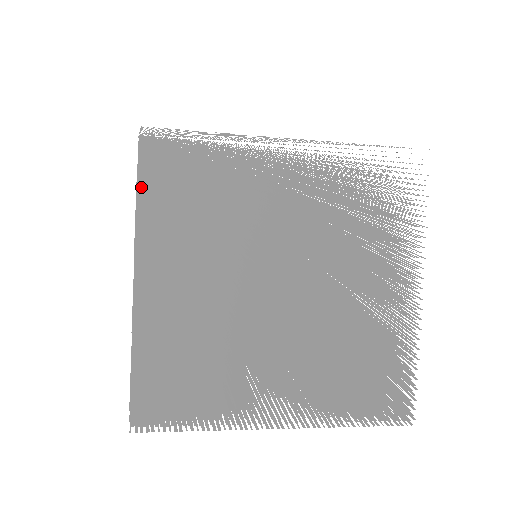
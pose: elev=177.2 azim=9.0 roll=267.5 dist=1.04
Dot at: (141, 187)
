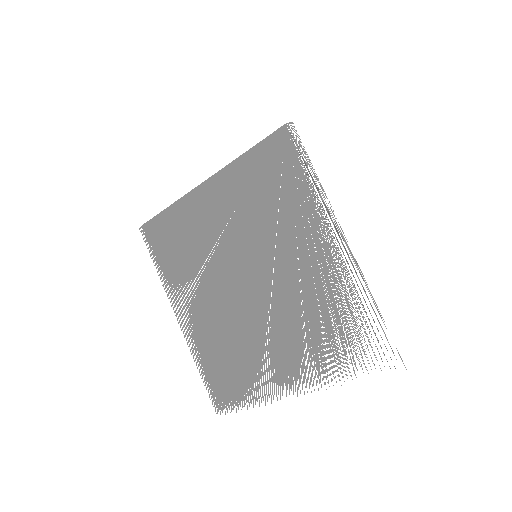
Dot at: (256, 149)
